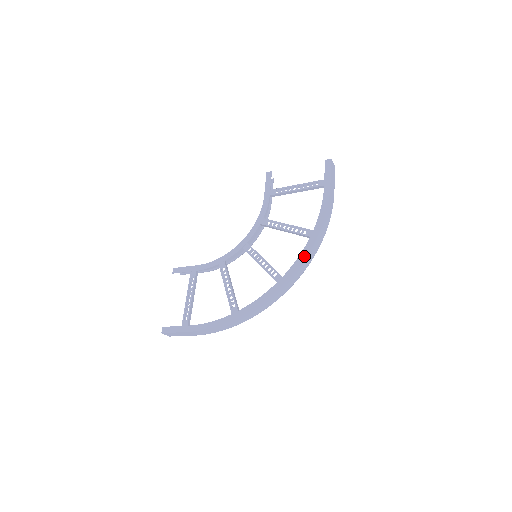
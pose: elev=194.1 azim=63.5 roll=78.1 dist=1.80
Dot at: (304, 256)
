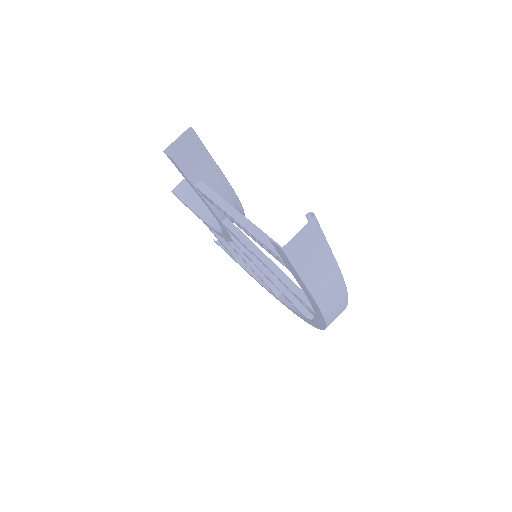
Dot at: (318, 328)
